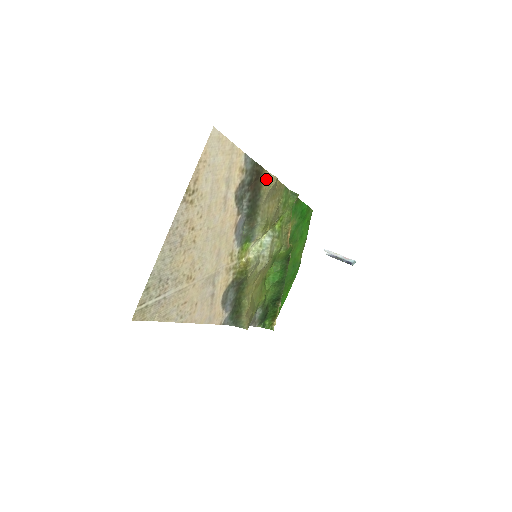
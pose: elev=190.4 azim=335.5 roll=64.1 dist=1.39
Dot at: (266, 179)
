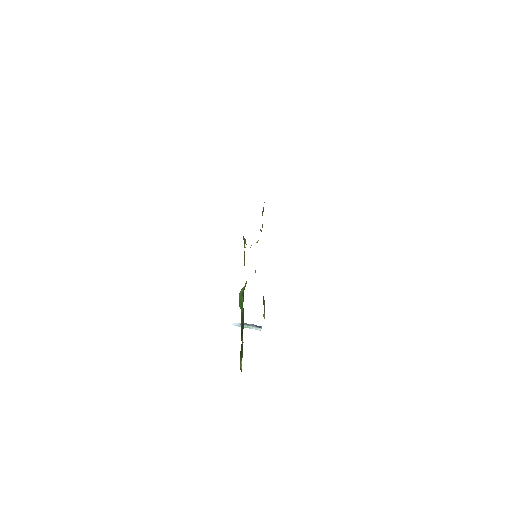
Dot at: occluded
